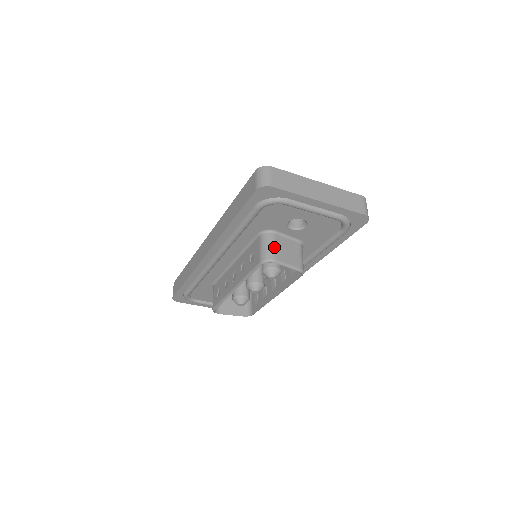
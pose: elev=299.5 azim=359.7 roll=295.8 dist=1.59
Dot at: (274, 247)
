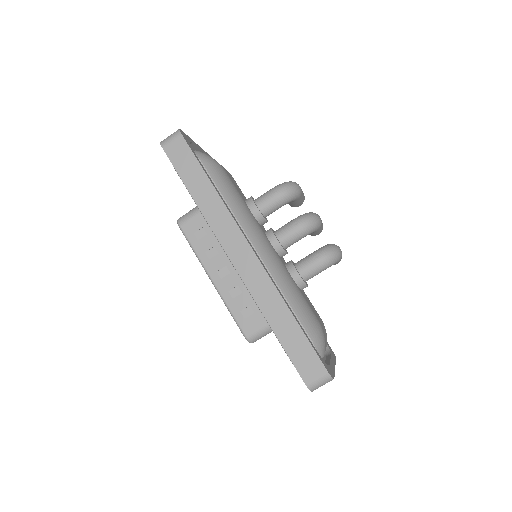
Dot at: occluded
